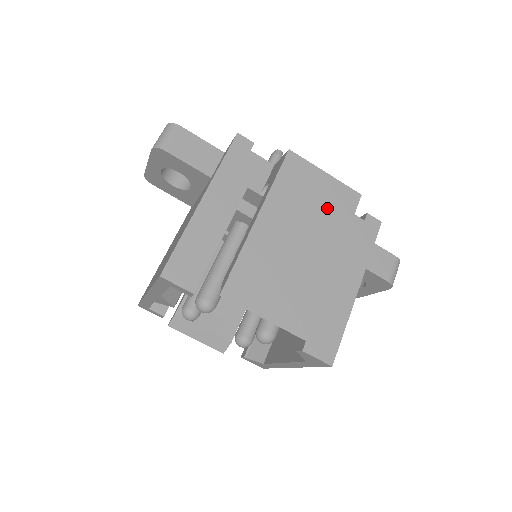
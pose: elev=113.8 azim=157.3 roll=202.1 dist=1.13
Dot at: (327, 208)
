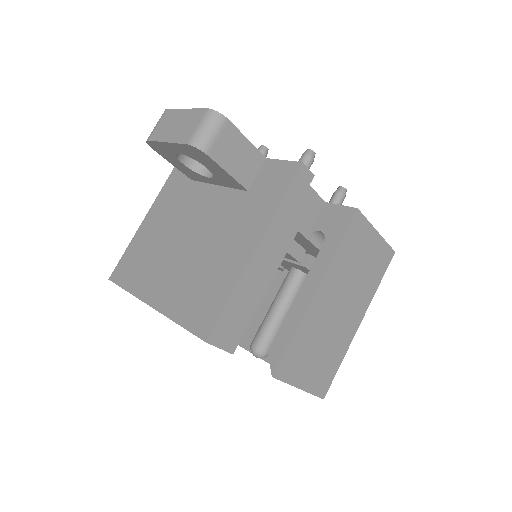
Dot at: (368, 270)
